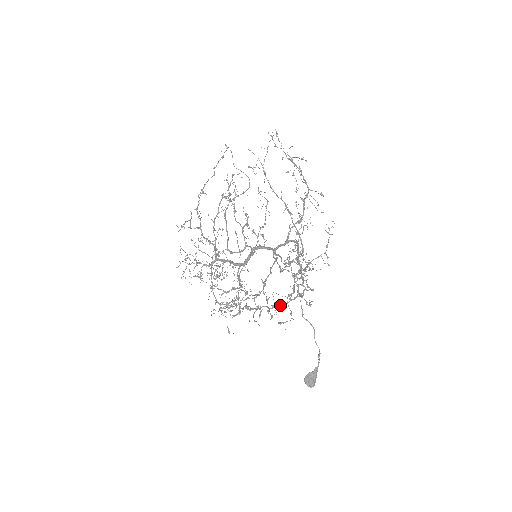
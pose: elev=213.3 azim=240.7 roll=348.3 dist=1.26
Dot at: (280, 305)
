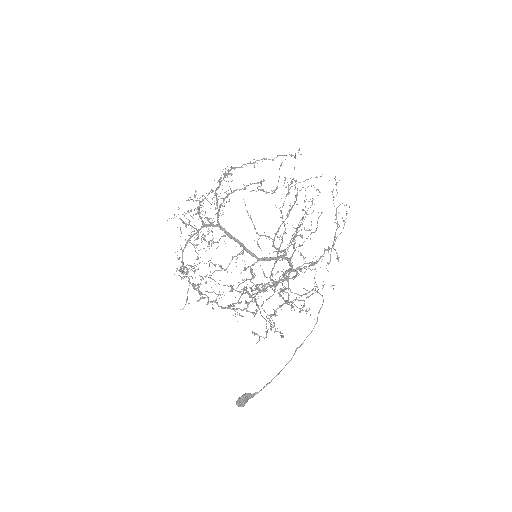
Dot at: (218, 305)
